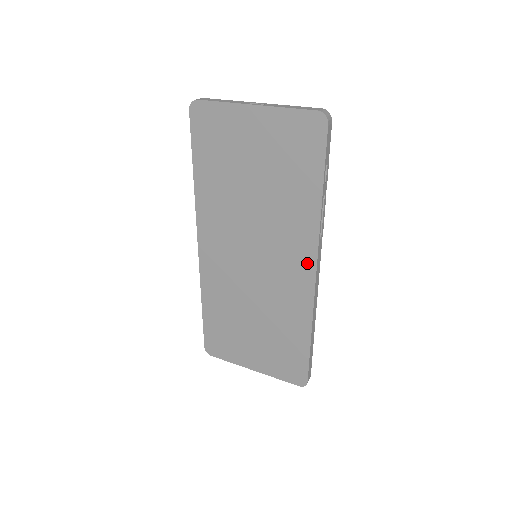
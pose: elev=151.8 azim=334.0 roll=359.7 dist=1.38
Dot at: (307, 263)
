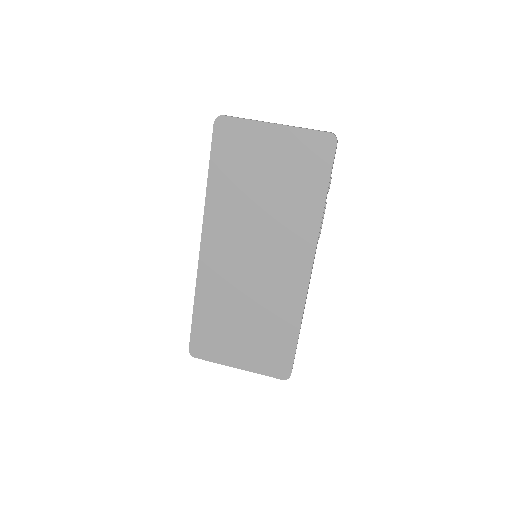
Dot at: (305, 260)
